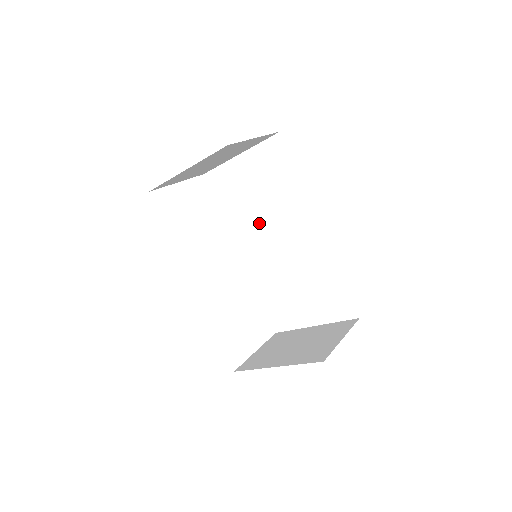
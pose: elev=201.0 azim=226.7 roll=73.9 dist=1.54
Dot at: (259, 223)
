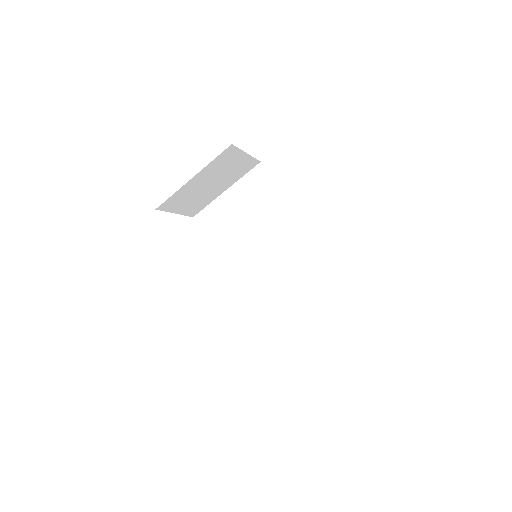
Dot at: (249, 244)
